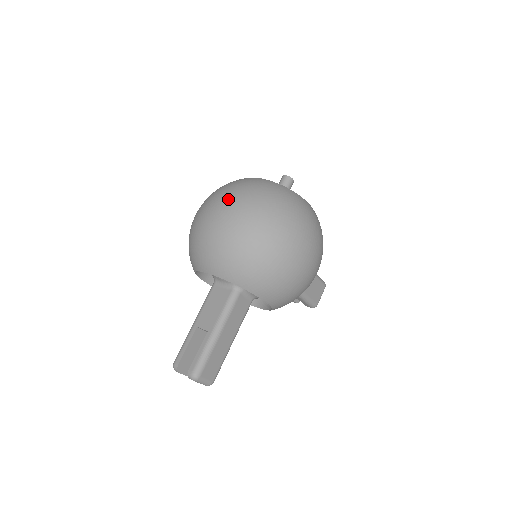
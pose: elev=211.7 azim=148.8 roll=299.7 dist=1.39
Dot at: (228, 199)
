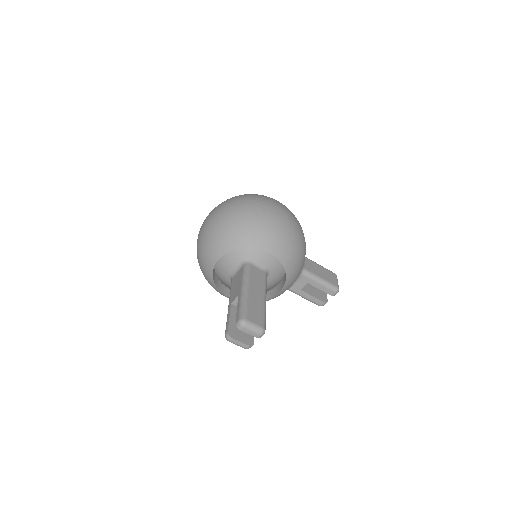
Dot at: (208, 215)
